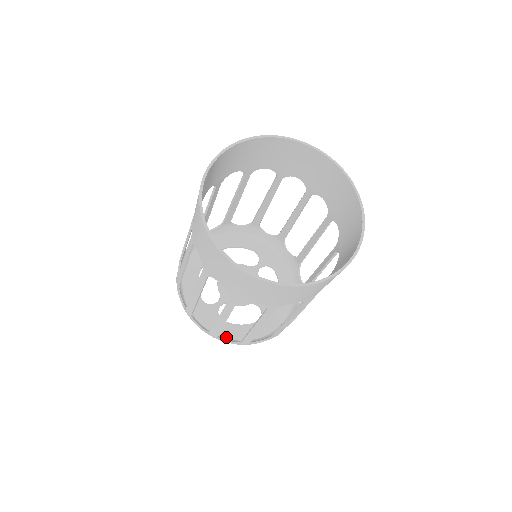
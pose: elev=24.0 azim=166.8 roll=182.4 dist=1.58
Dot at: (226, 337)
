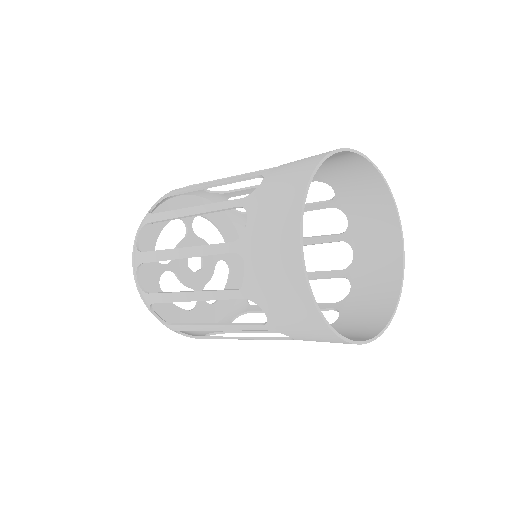
Dot at: (153, 307)
